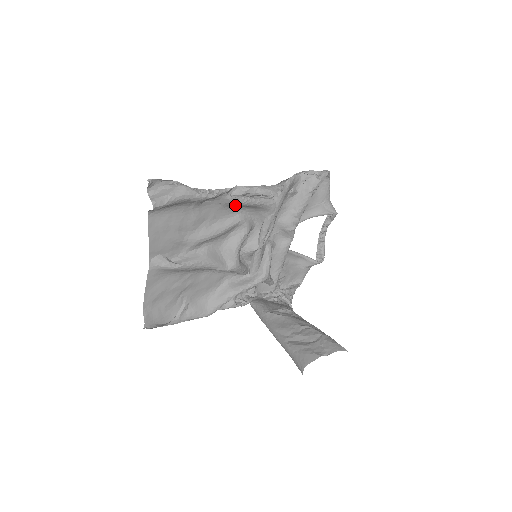
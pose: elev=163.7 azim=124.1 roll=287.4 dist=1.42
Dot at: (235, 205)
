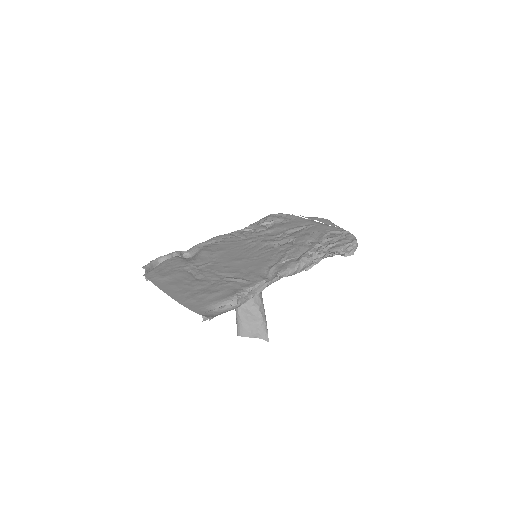
Dot at: occluded
